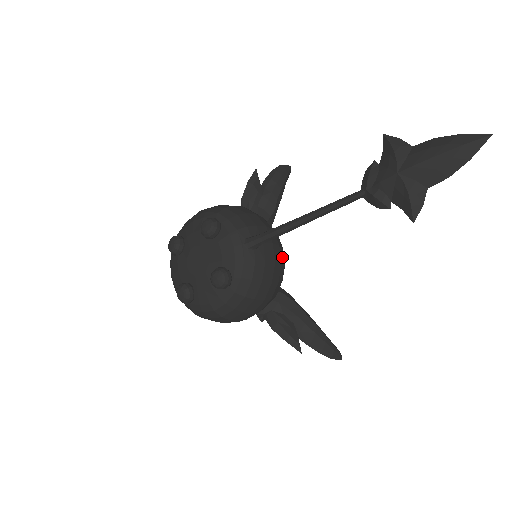
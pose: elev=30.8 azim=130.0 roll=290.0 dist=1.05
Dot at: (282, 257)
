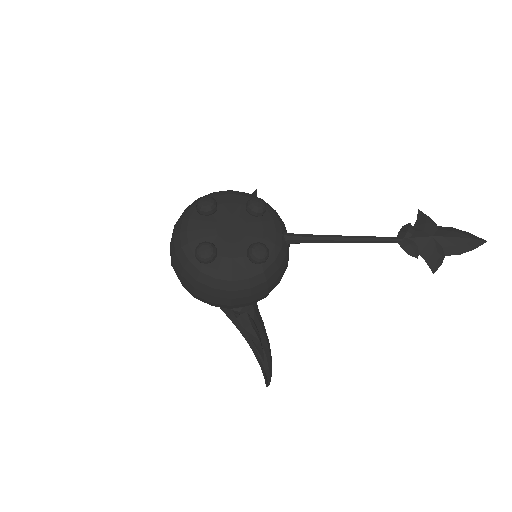
Dot at: occluded
